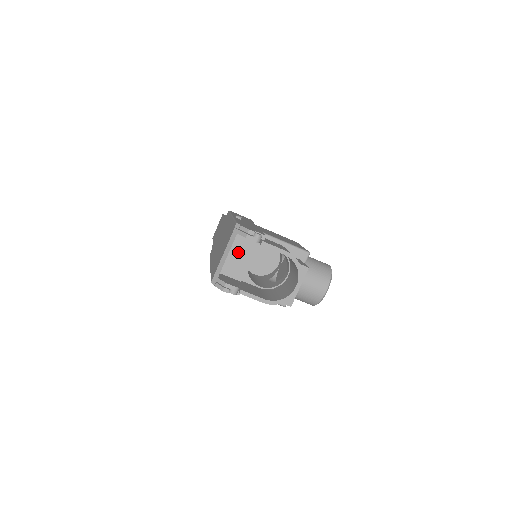
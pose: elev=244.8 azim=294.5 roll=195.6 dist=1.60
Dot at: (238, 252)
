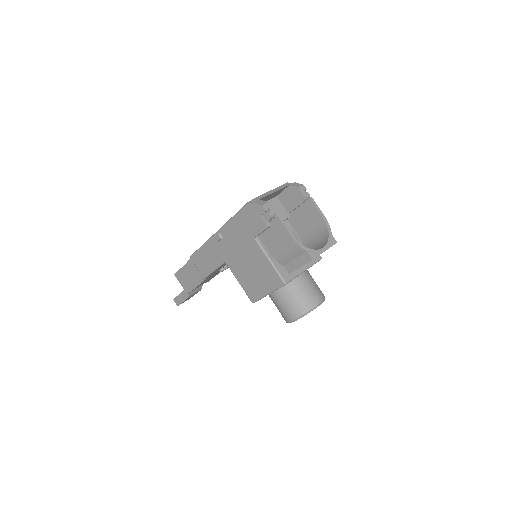
Dot at: occluded
